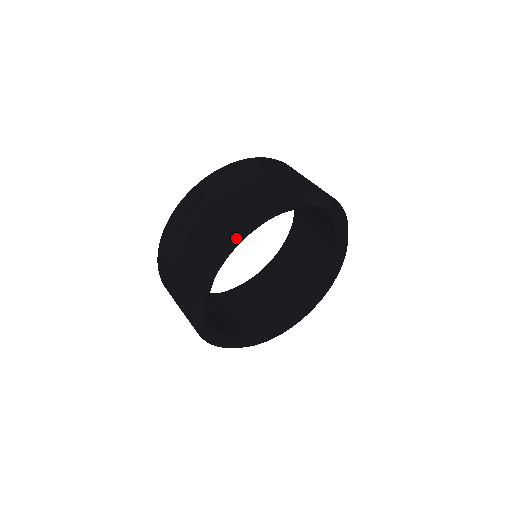
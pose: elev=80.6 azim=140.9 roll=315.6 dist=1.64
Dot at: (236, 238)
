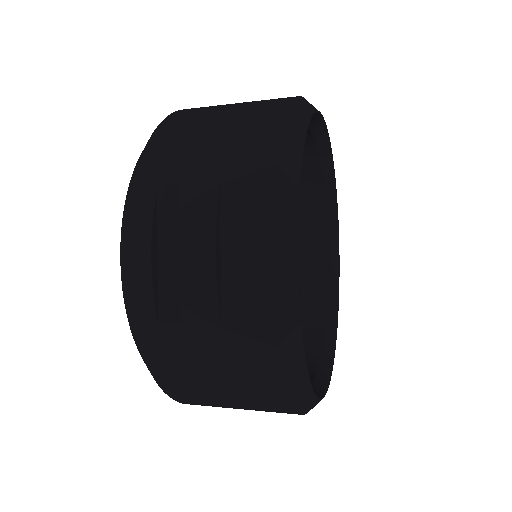
Dot at: (289, 223)
